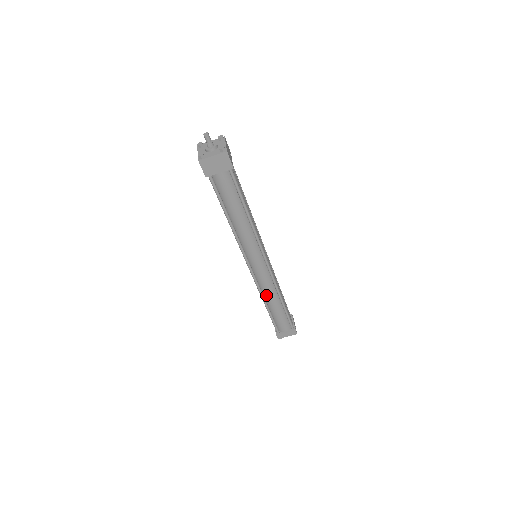
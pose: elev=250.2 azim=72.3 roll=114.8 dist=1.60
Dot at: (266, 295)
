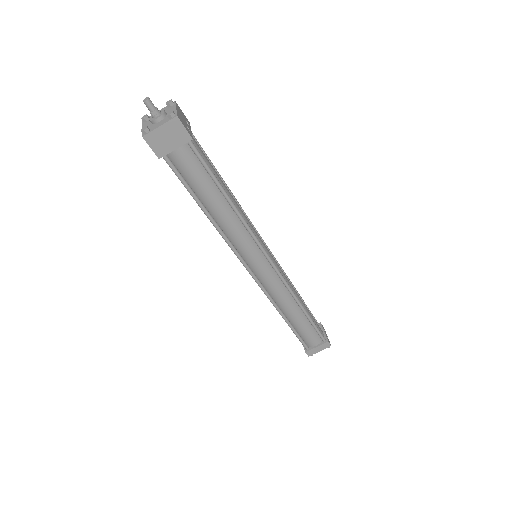
Dot at: (280, 304)
